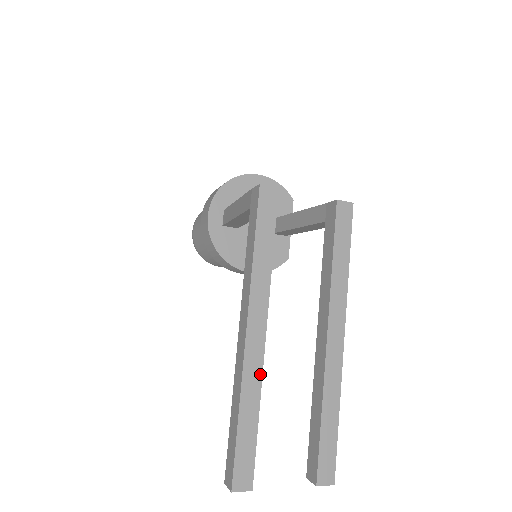
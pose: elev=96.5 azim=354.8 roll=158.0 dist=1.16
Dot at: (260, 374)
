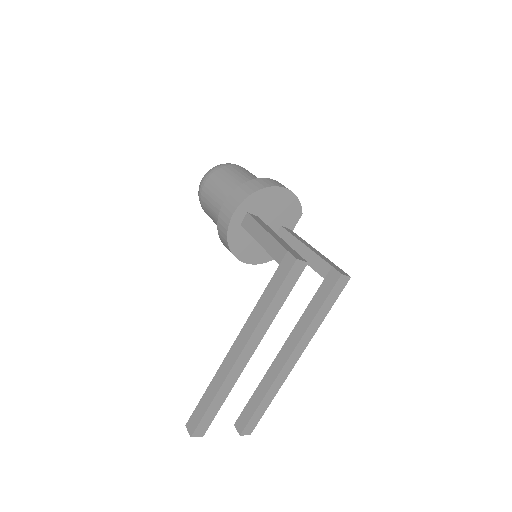
Dot at: (237, 377)
